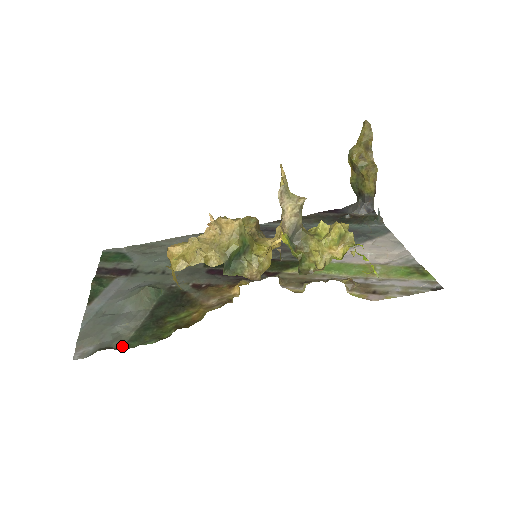
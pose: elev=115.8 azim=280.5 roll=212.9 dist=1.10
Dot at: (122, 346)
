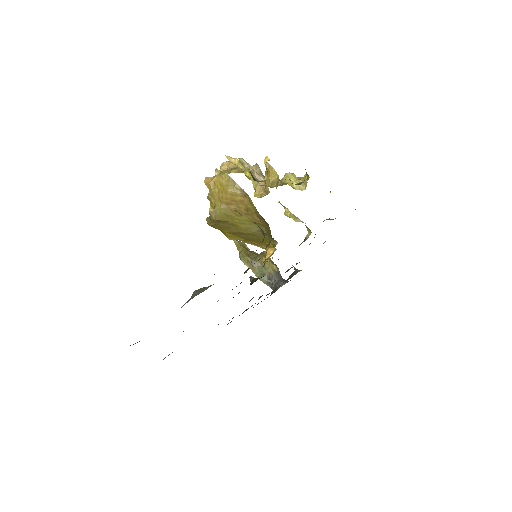
Dot at: occluded
